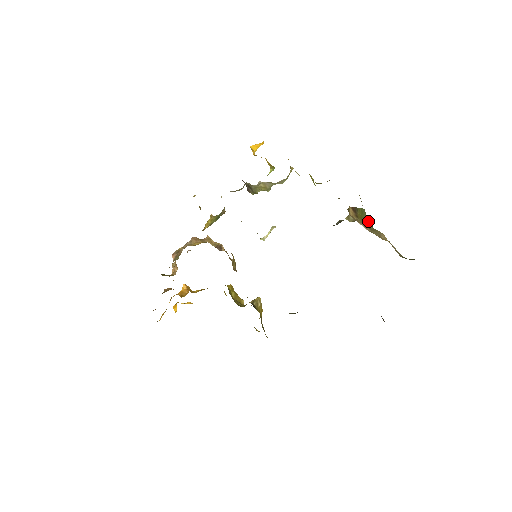
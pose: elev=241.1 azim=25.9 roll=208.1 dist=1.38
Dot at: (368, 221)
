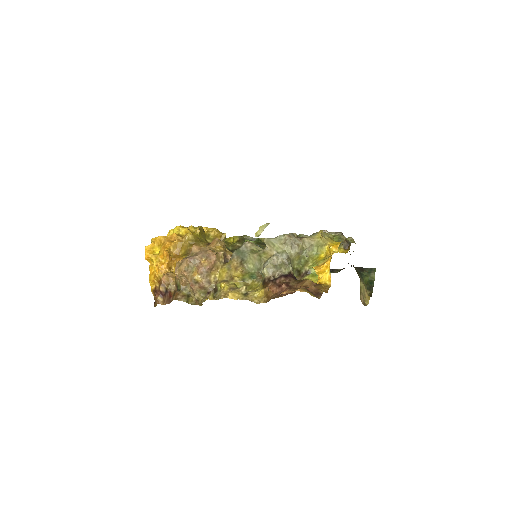
Dot at: occluded
